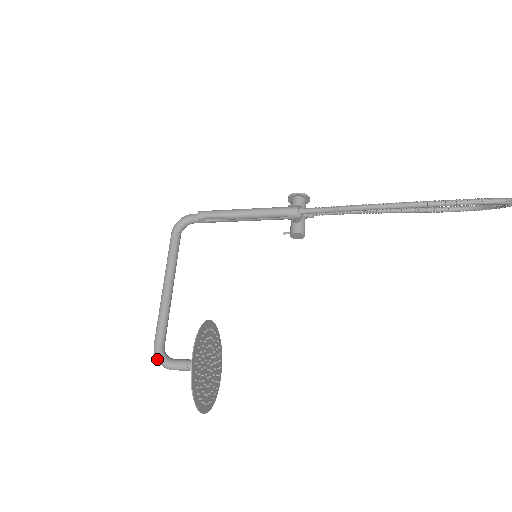
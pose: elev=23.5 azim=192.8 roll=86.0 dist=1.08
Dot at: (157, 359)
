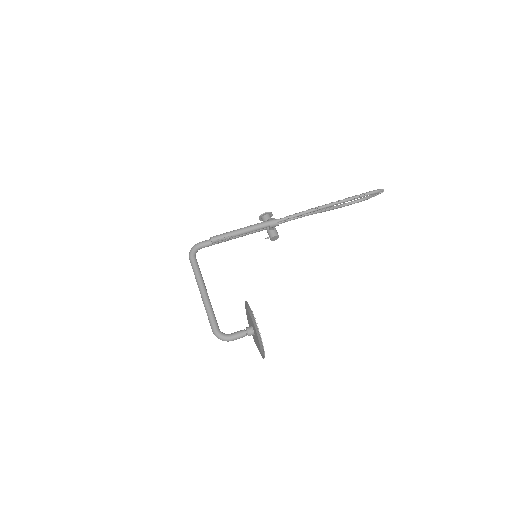
Dot at: (220, 337)
